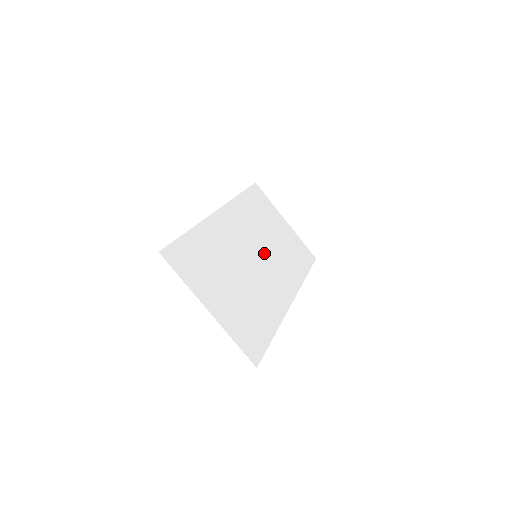
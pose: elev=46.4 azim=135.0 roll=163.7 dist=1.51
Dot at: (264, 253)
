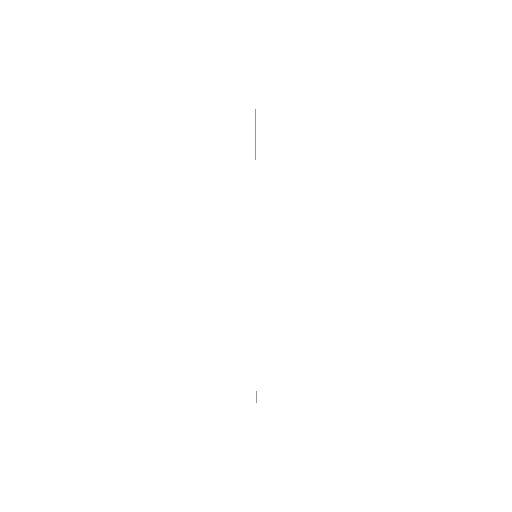
Dot at: occluded
